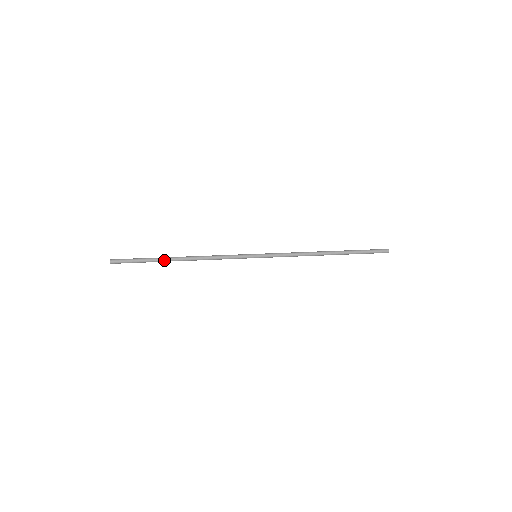
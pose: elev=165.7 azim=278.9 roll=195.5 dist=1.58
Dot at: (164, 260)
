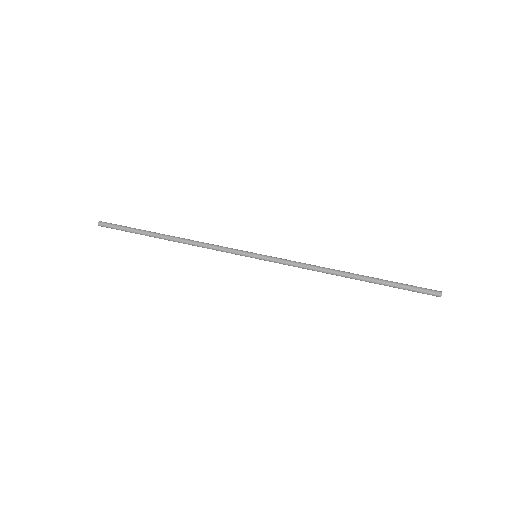
Dot at: (151, 235)
